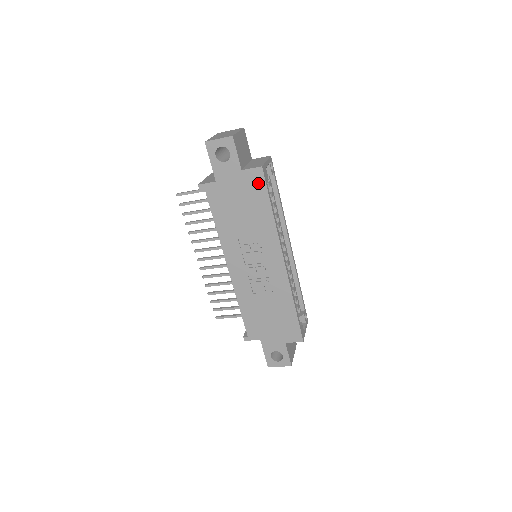
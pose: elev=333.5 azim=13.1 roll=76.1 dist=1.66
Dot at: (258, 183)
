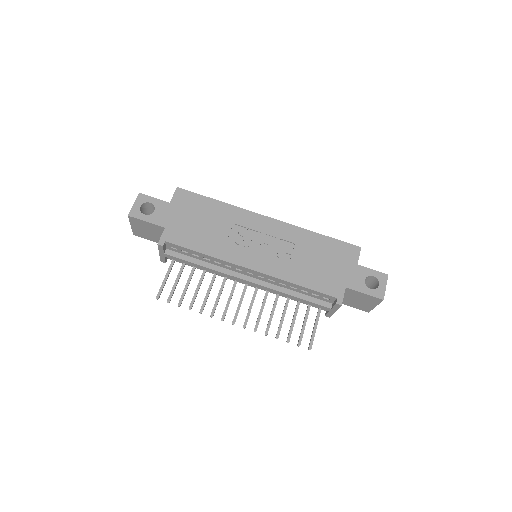
Dot at: (188, 197)
